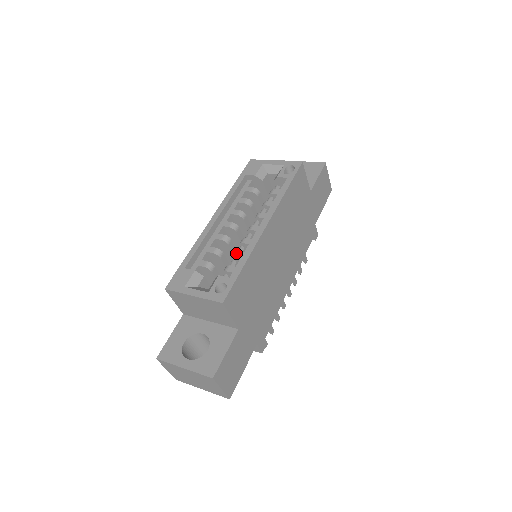
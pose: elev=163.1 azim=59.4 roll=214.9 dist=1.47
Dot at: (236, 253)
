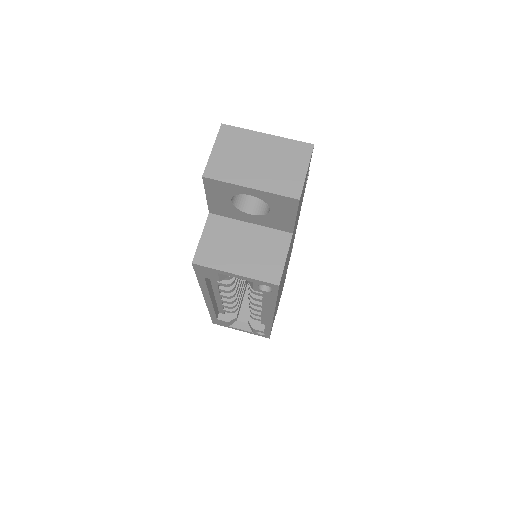
Dot at: (254, 314)
